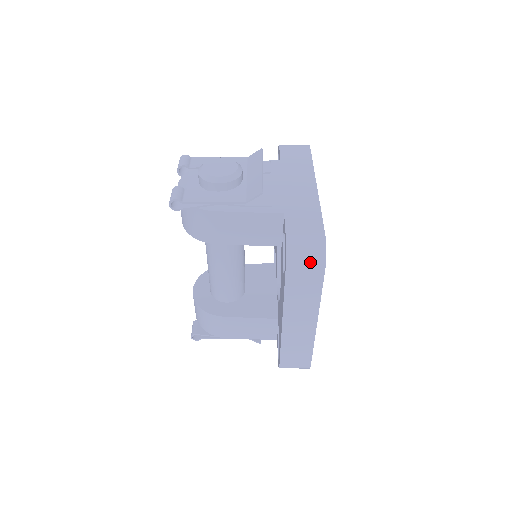
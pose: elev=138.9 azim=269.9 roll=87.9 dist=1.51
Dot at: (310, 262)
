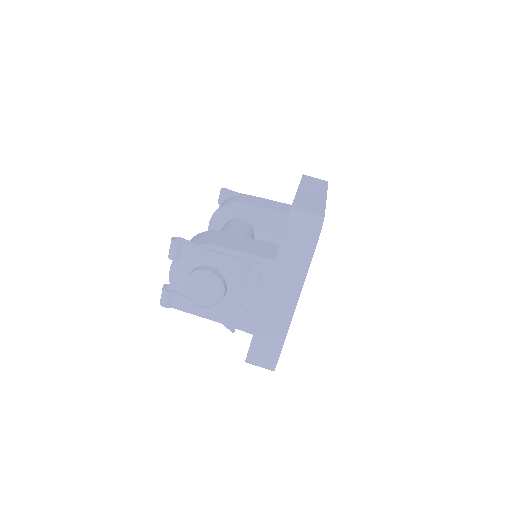
Dot at: occluded
